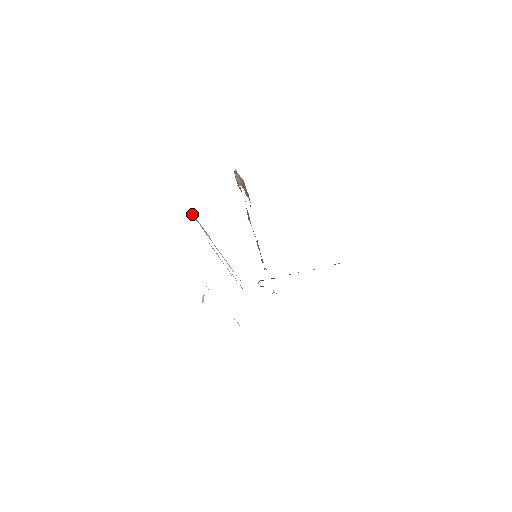
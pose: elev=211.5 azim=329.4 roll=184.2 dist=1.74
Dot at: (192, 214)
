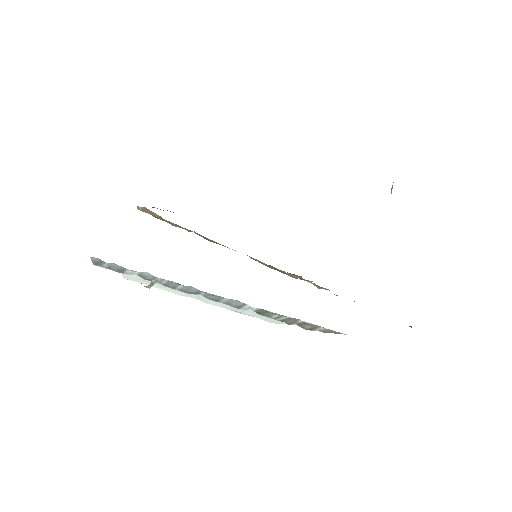
Dot at: (132, 279)
